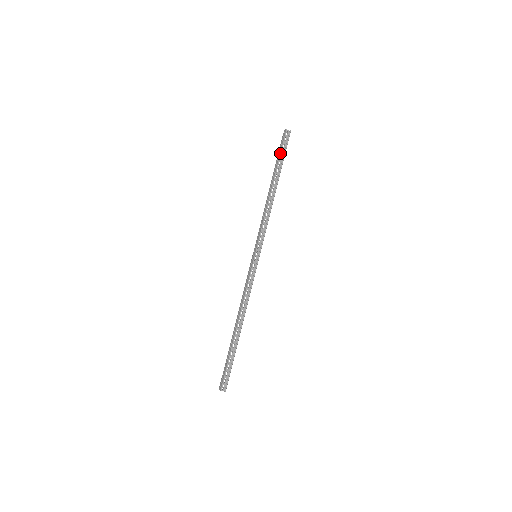
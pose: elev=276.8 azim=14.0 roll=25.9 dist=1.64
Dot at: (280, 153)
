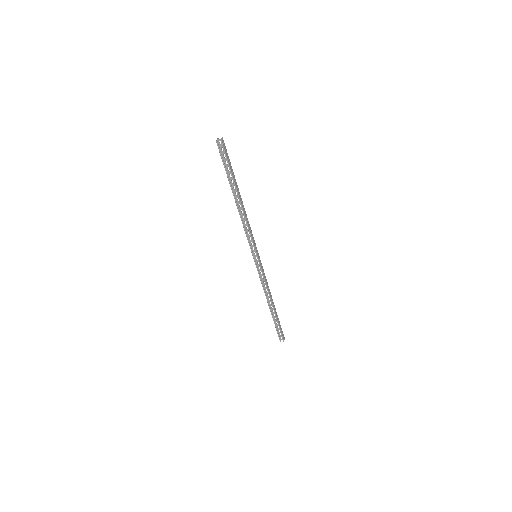
Dot at: occluded
